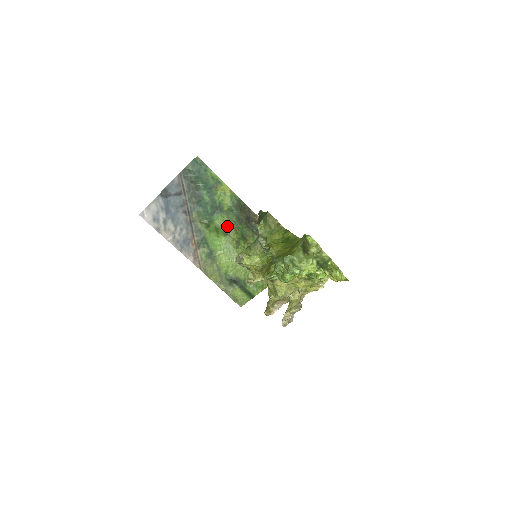
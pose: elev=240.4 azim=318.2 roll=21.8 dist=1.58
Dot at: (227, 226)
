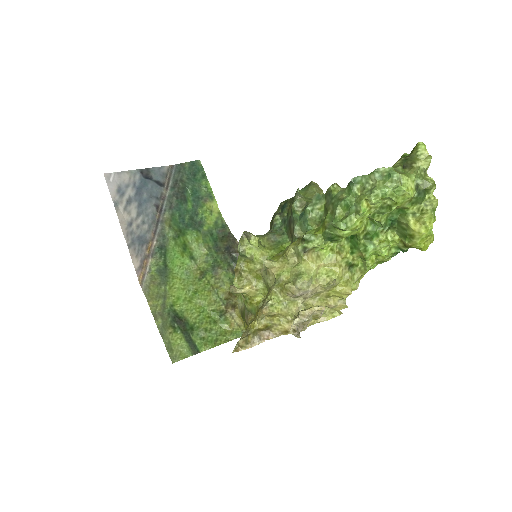
Dot at: (198, 249)
